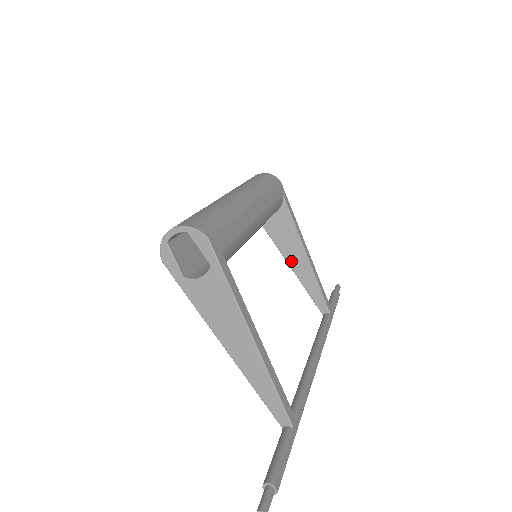
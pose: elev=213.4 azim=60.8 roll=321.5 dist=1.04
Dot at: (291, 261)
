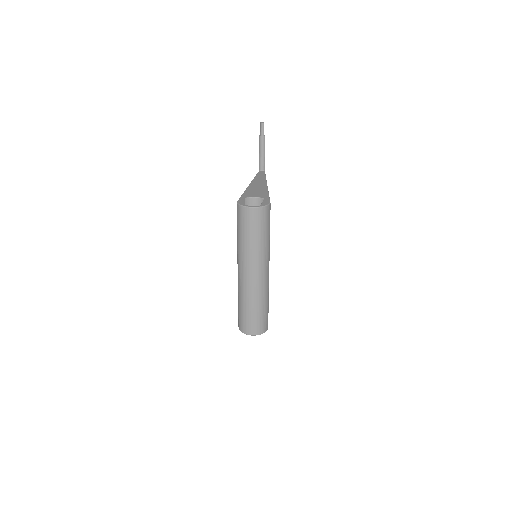
Dot at: occluded
